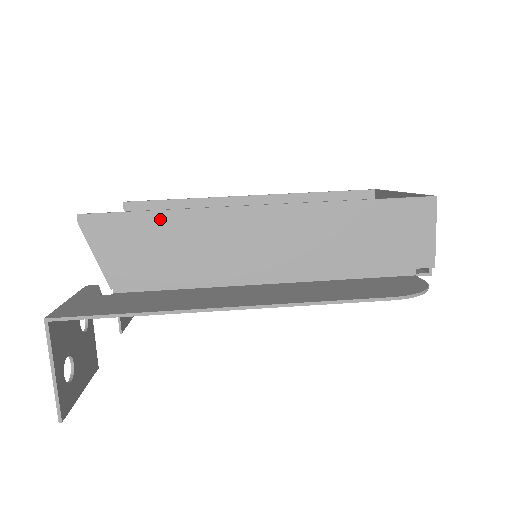
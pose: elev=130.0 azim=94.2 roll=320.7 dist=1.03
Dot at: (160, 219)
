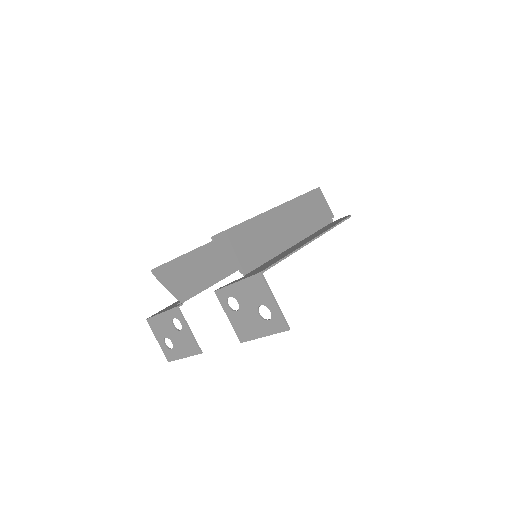
Dot at: (244, 227)
